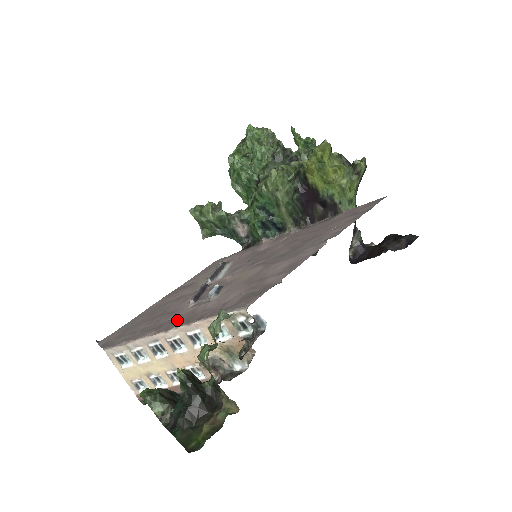
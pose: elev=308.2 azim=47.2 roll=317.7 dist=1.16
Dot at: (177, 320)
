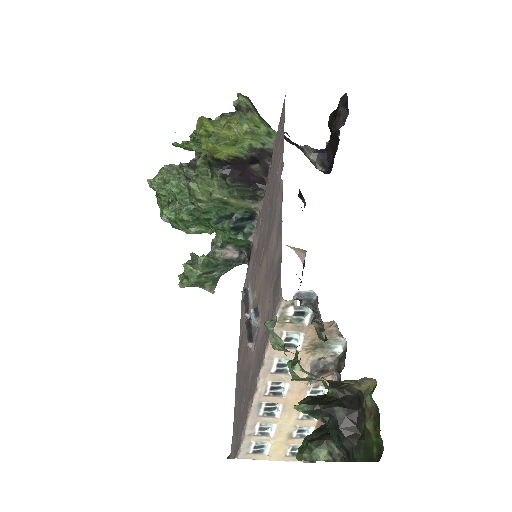
Dot at: (254, 372)
